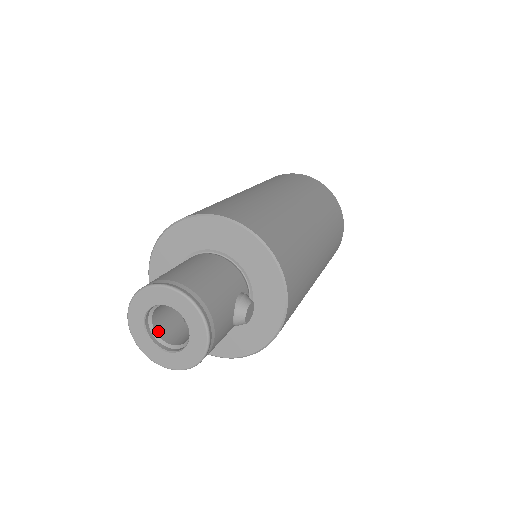
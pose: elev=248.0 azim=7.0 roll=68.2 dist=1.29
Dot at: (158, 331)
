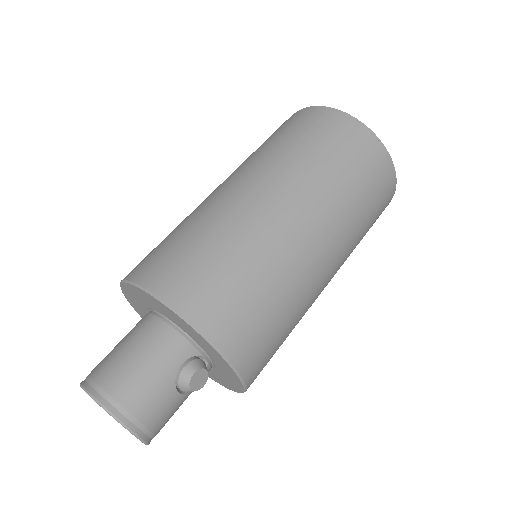
Dot at: occluded
